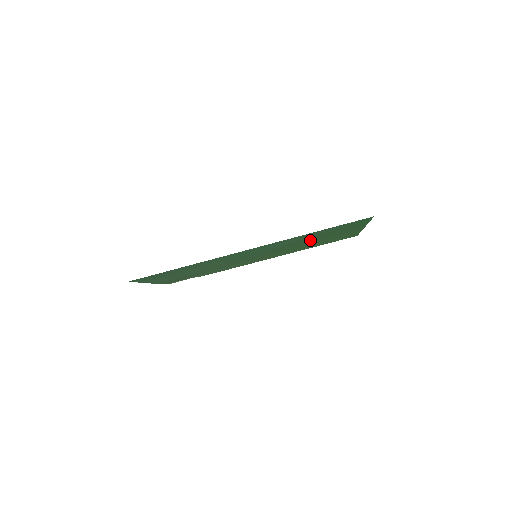
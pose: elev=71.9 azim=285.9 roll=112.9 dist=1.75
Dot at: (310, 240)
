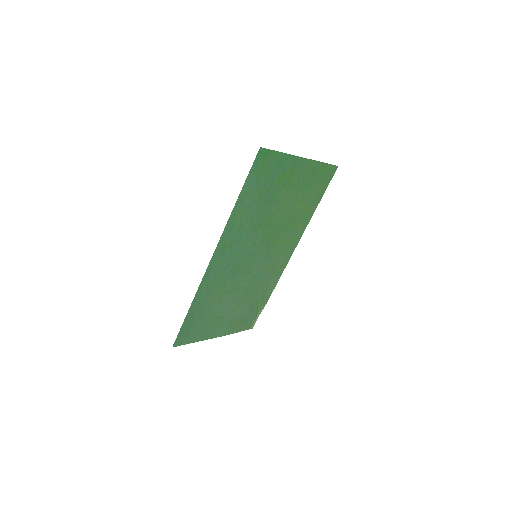
Dot at: (272, 208)
